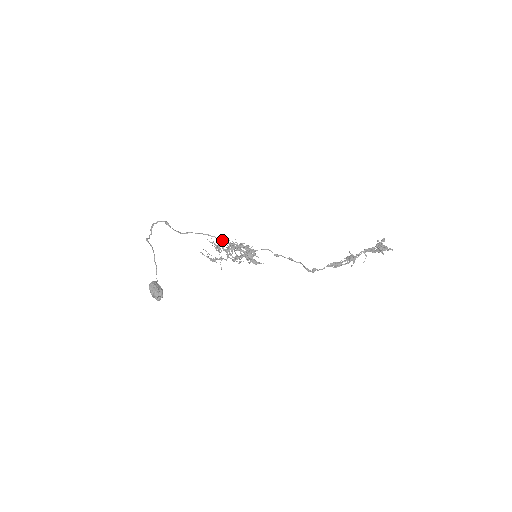
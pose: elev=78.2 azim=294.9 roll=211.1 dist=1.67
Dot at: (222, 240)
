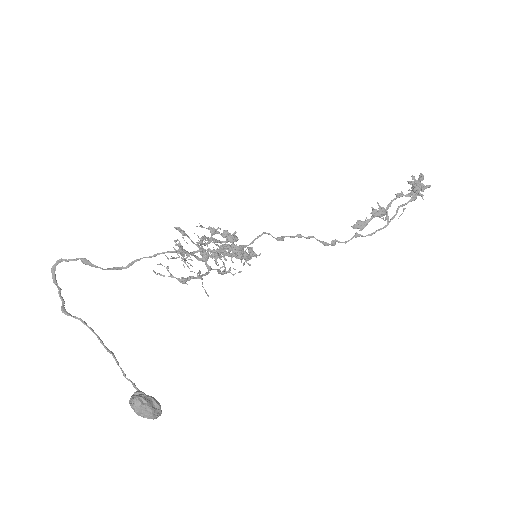
Dot at: (183, 237)
